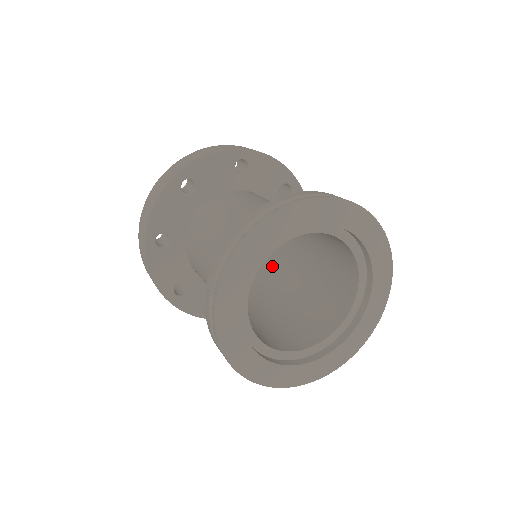
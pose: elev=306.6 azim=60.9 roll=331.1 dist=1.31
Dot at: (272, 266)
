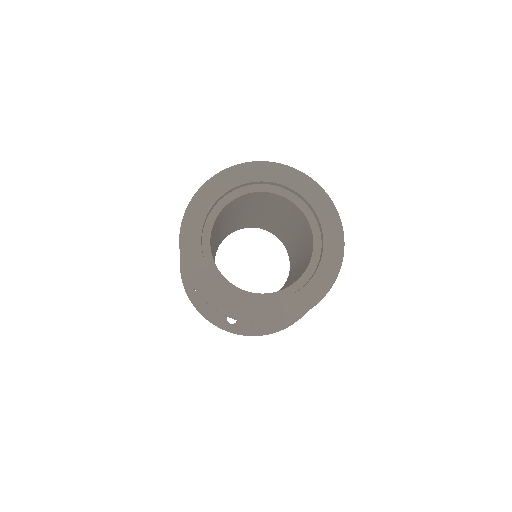
Dot at: occluded
